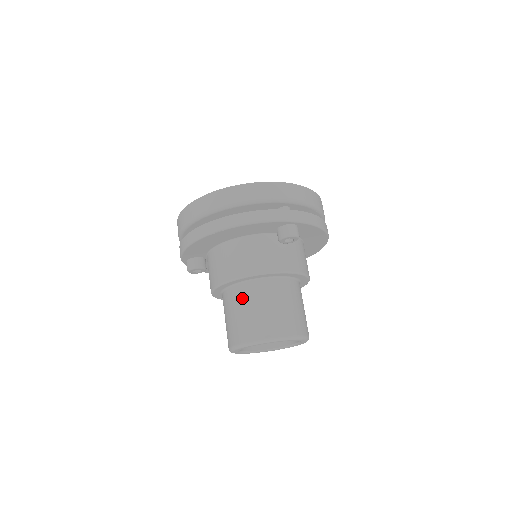
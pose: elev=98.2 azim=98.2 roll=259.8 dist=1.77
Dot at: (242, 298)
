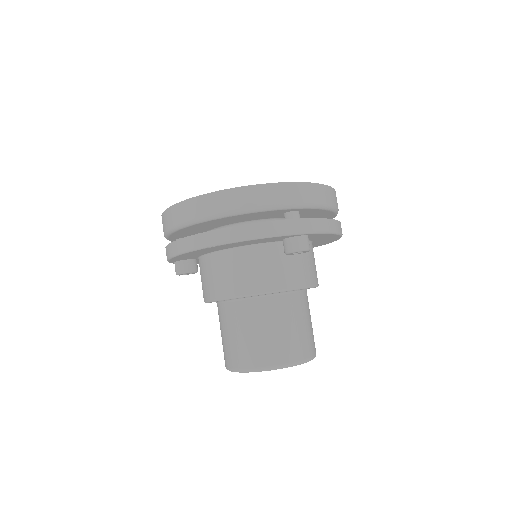
Dot at: (241, 317)
